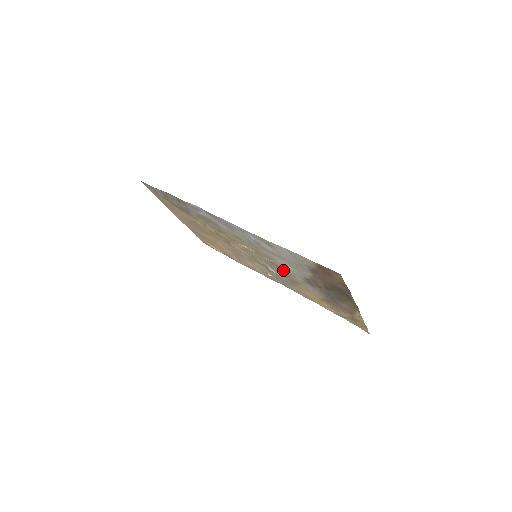
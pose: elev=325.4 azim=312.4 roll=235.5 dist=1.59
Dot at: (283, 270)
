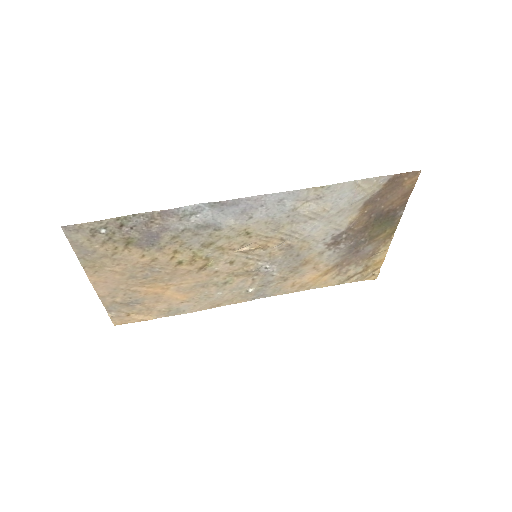
Dot at: (297, 250)
